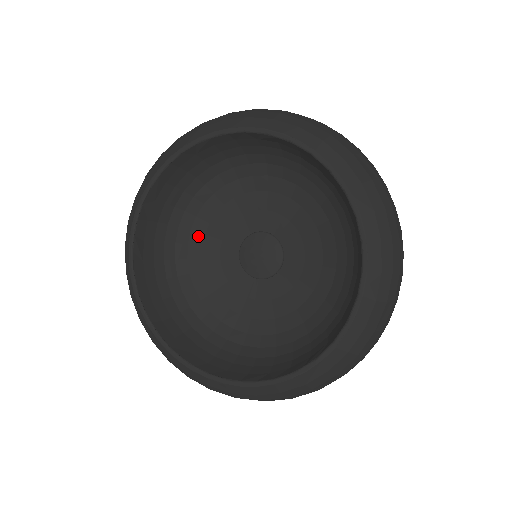
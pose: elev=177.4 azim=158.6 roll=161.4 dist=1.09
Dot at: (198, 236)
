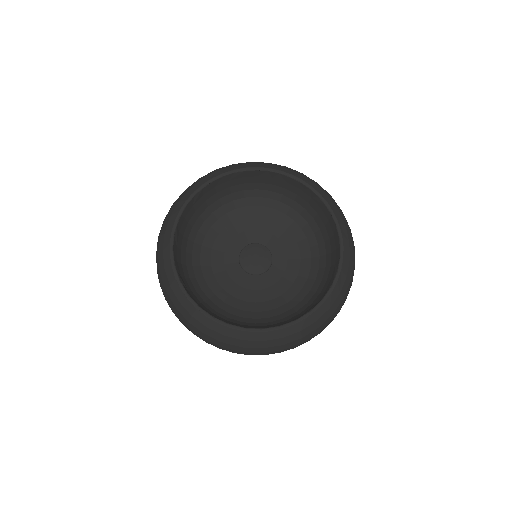
Dot at: (207, 268)
